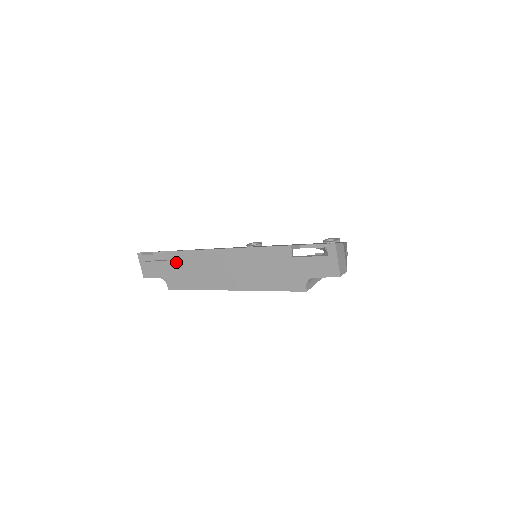
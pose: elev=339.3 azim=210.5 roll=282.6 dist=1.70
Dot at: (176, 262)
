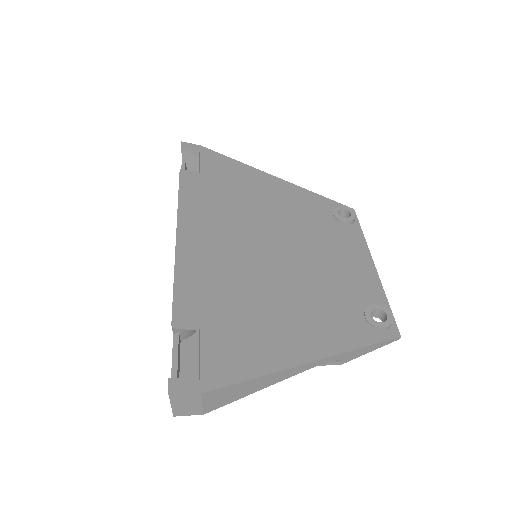
Dot at: occluded
